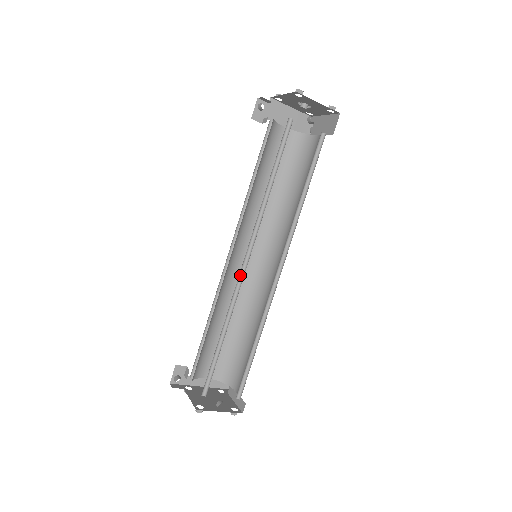
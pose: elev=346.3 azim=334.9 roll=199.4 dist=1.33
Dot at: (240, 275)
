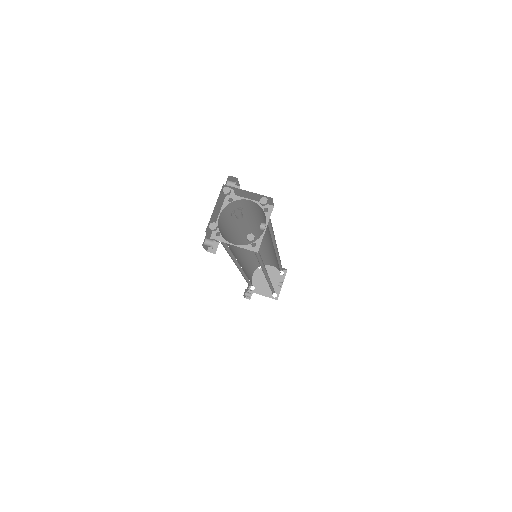
Dot at: (265, 277)
